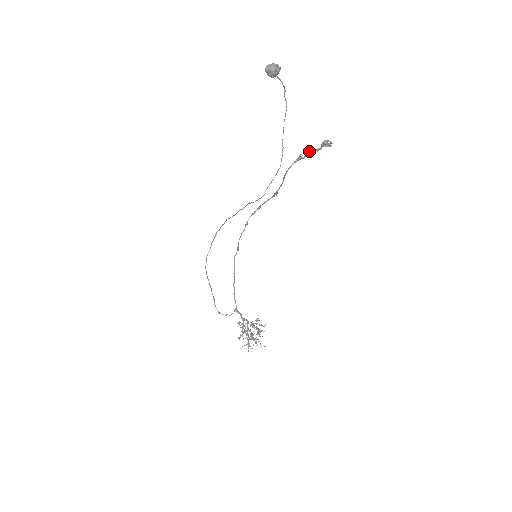
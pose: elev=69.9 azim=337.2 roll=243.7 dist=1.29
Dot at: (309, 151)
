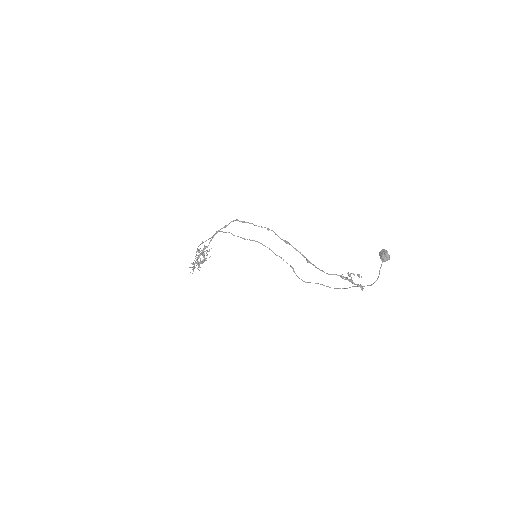
Dot at: (349, 275)
